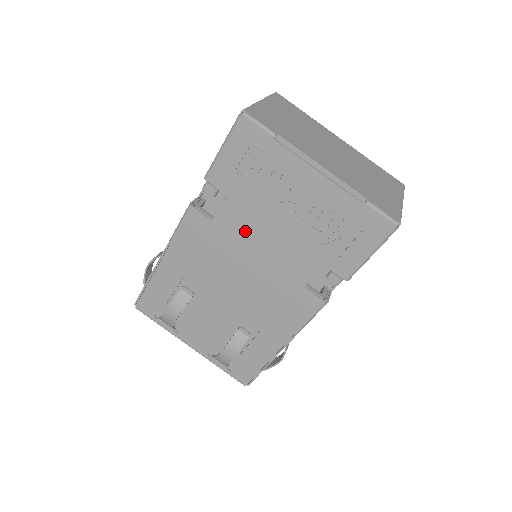
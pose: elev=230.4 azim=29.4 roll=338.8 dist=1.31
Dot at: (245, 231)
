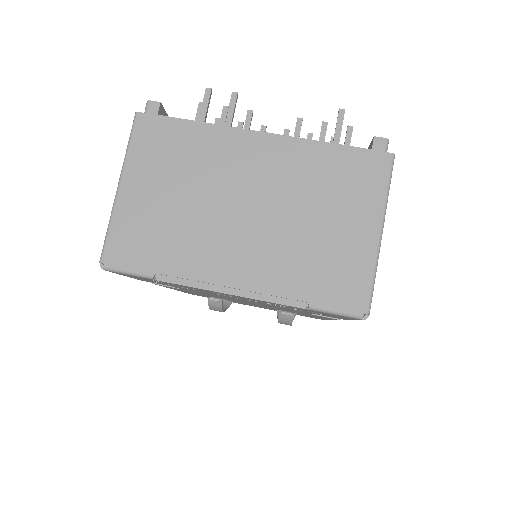
Dot at: (215, 295)
